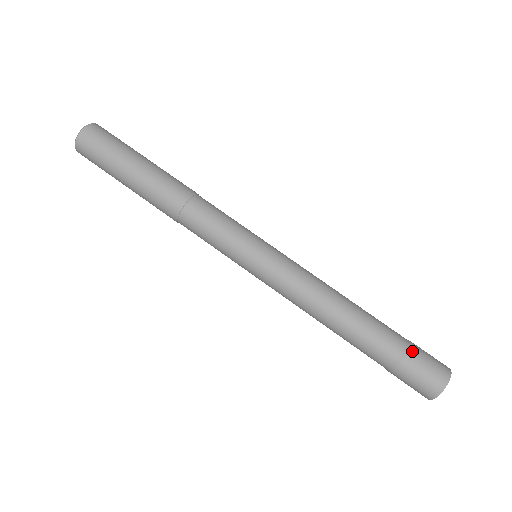
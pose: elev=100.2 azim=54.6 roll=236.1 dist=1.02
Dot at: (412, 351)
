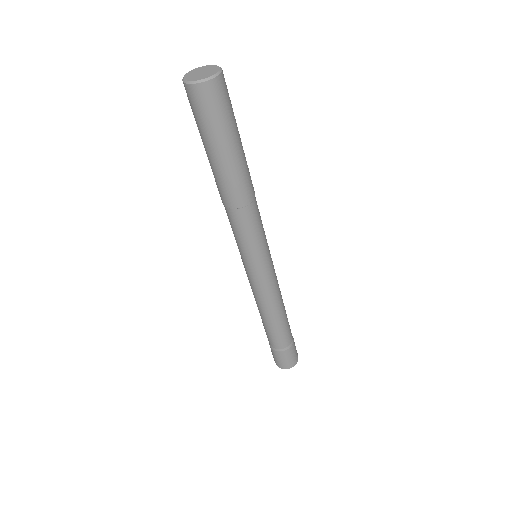
Dot at: (288, 351)
